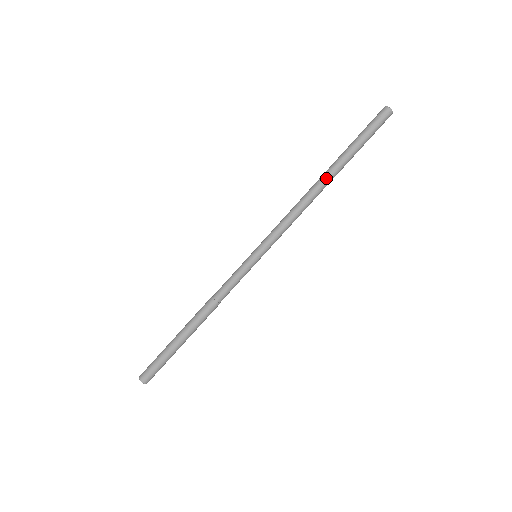
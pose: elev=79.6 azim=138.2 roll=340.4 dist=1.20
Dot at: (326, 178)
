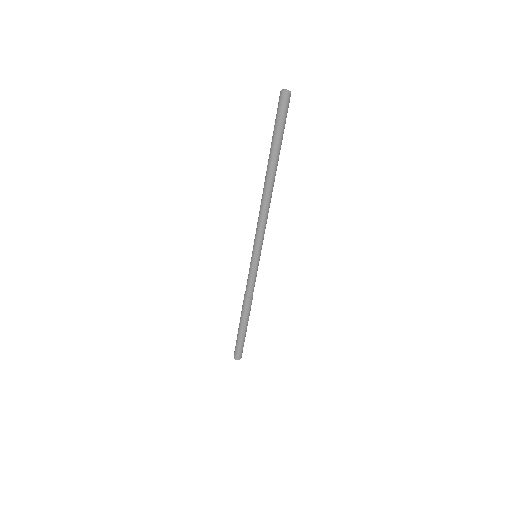
Dot at: (267, 178)
